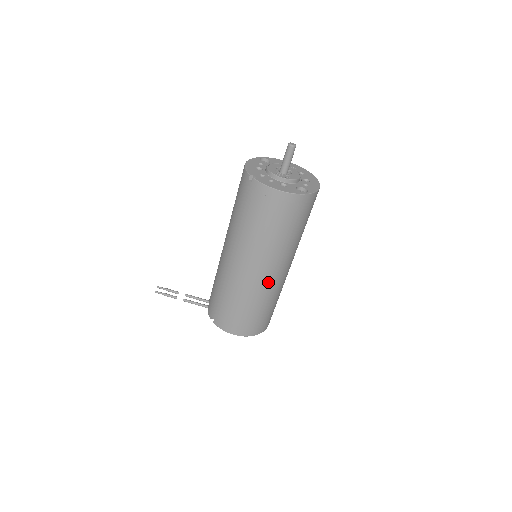
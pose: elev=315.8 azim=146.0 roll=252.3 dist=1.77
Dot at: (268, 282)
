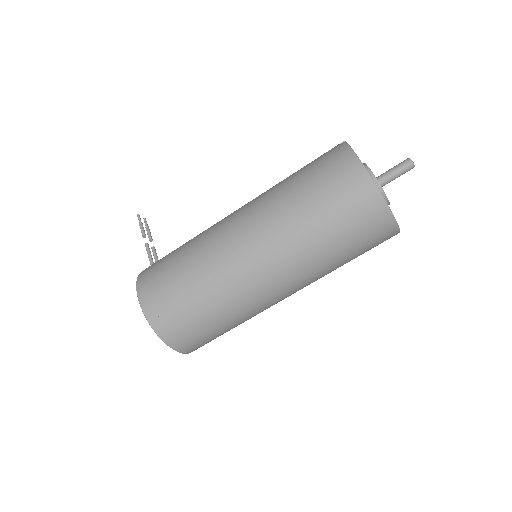
Dot at: (238, 264)
